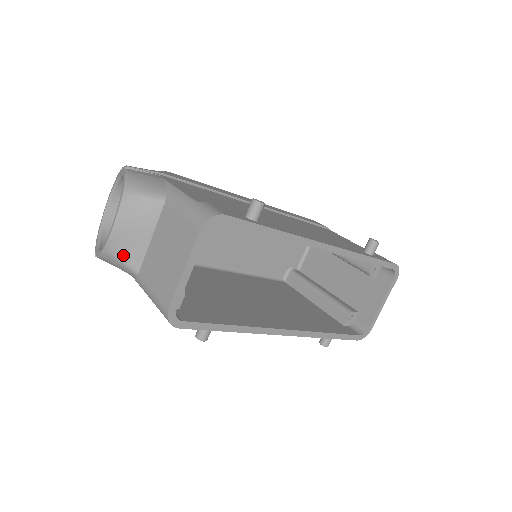
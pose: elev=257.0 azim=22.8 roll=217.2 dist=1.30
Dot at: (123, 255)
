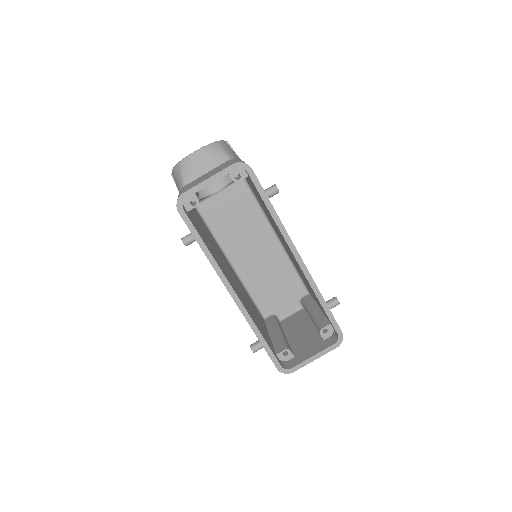
Dot at: (185, 171)
